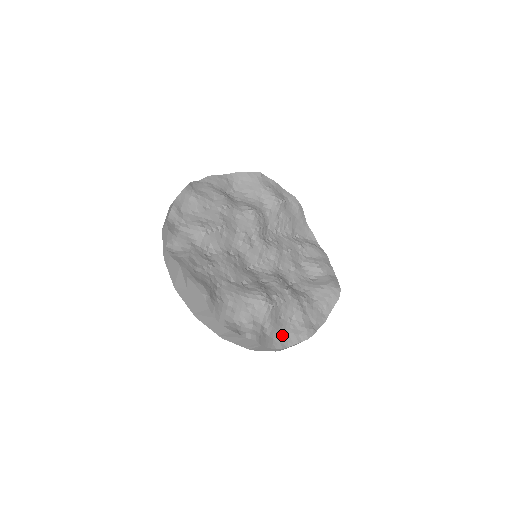
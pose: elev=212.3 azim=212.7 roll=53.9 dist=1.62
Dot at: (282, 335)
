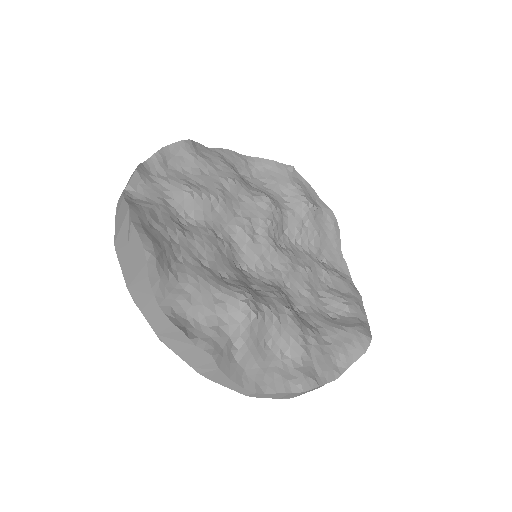
Dot at: (261, 371)
